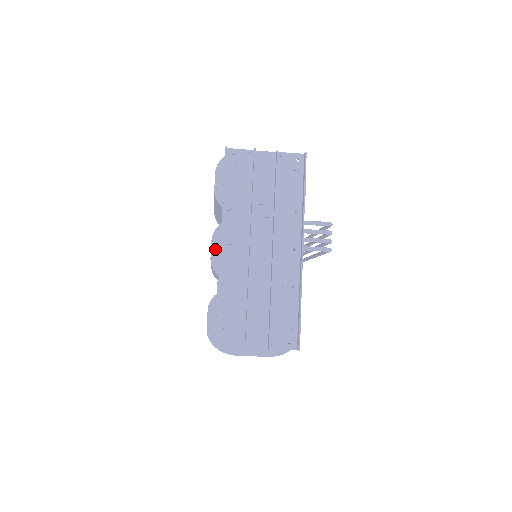
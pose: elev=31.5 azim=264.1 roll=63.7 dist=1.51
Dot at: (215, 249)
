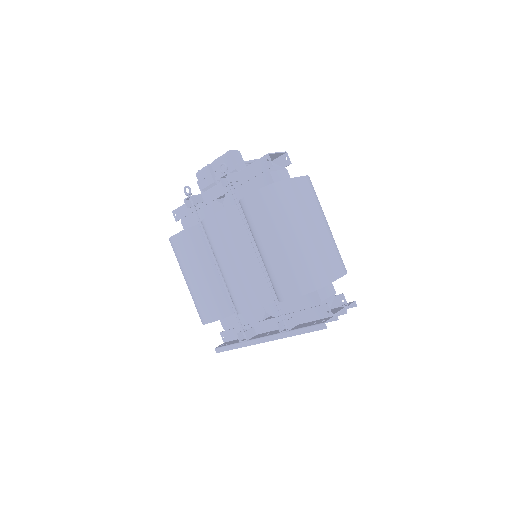
Dot at: occluded
